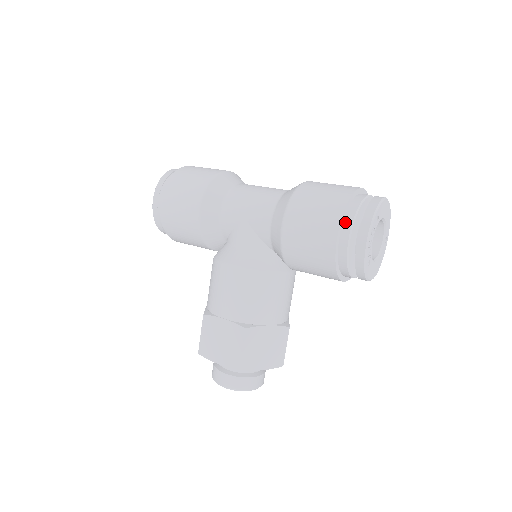
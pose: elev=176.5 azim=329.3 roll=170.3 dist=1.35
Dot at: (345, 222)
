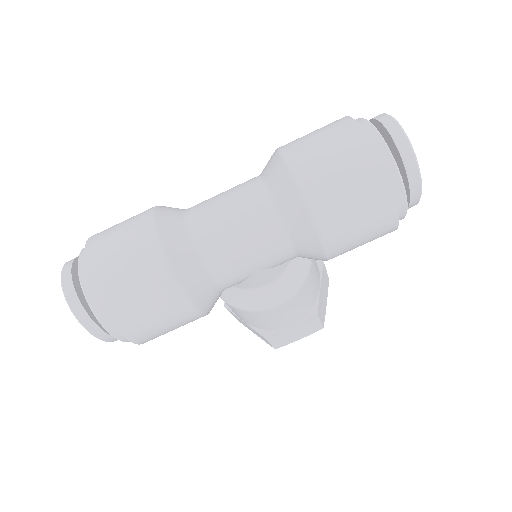
Dot at: (397, 203)
